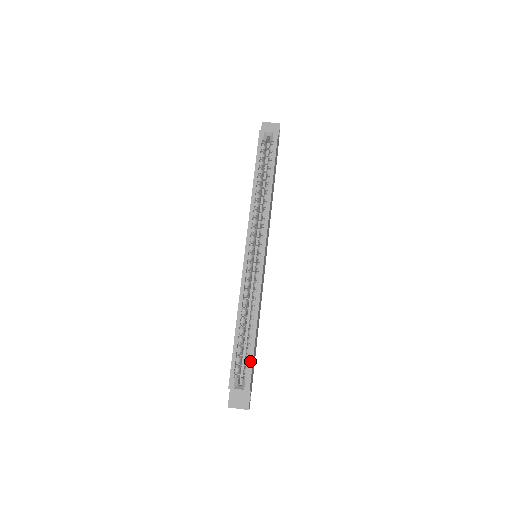
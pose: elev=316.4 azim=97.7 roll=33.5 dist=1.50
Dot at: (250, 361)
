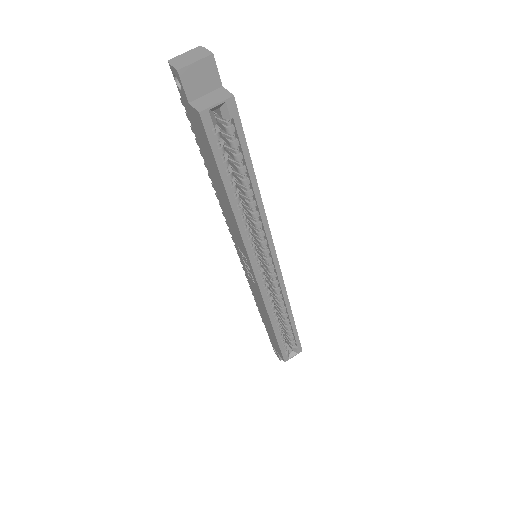
Dot at: (296, 338)
